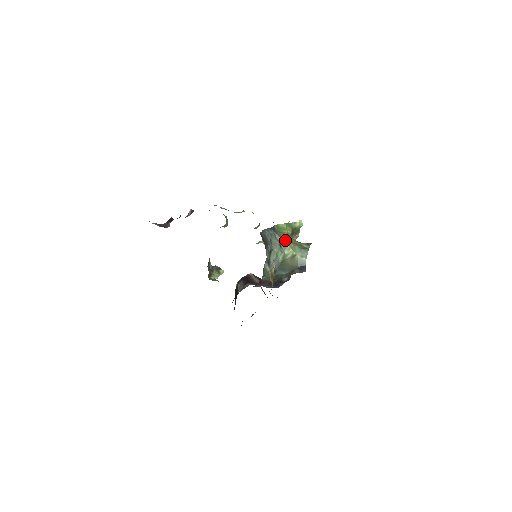
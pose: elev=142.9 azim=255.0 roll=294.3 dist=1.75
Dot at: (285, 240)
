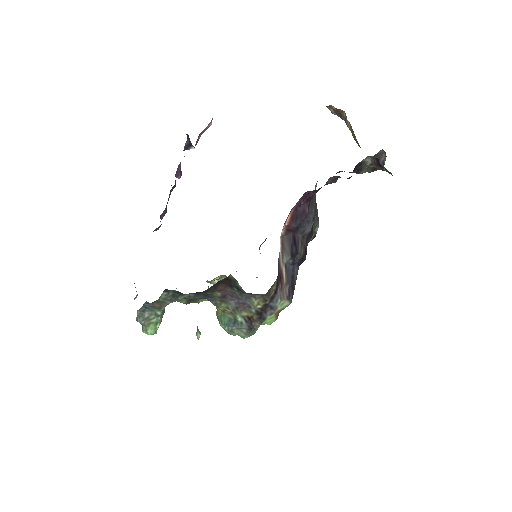
Dot at: occluded
